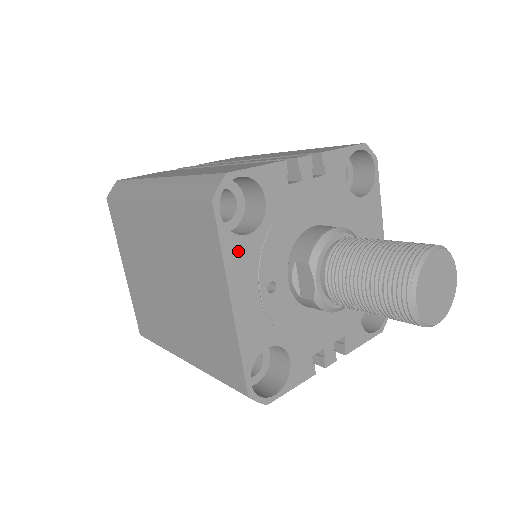
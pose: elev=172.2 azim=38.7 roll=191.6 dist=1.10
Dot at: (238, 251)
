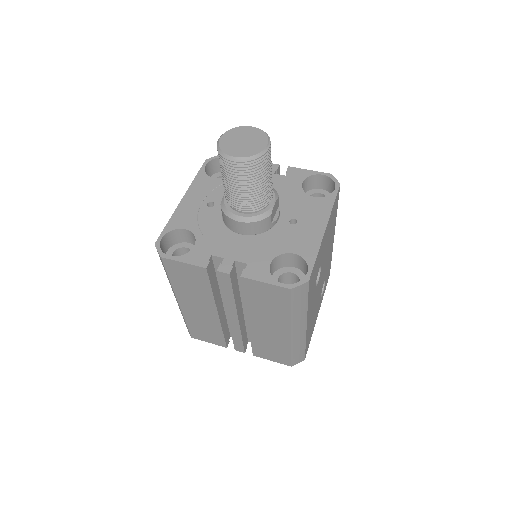
Dot at: (204, 181)
